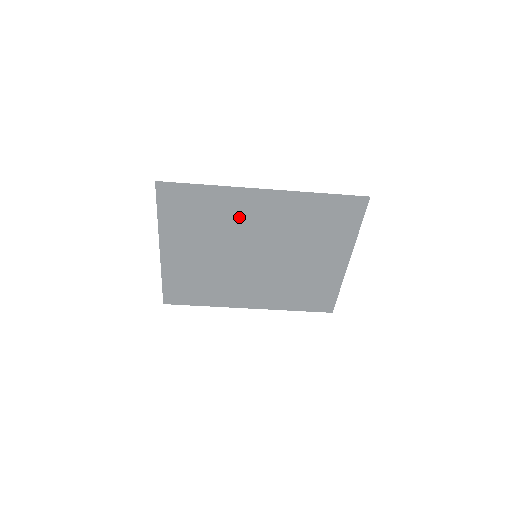
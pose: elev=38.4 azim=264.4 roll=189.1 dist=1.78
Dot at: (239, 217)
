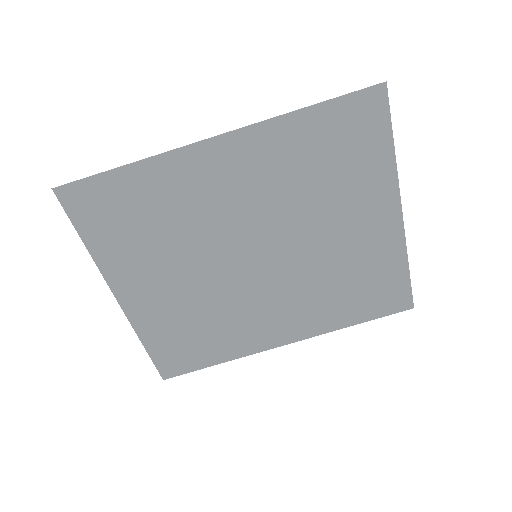
Dot at: (200, 200)
